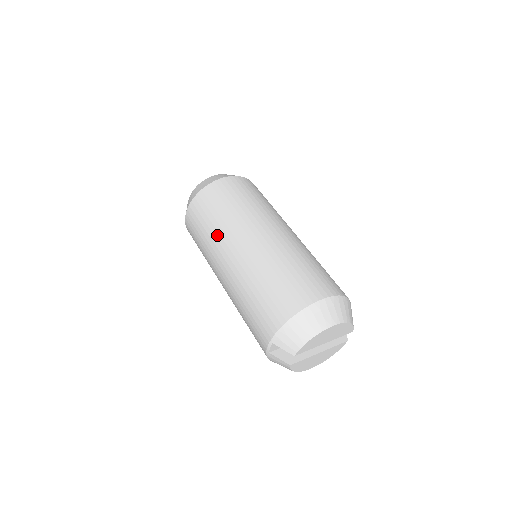
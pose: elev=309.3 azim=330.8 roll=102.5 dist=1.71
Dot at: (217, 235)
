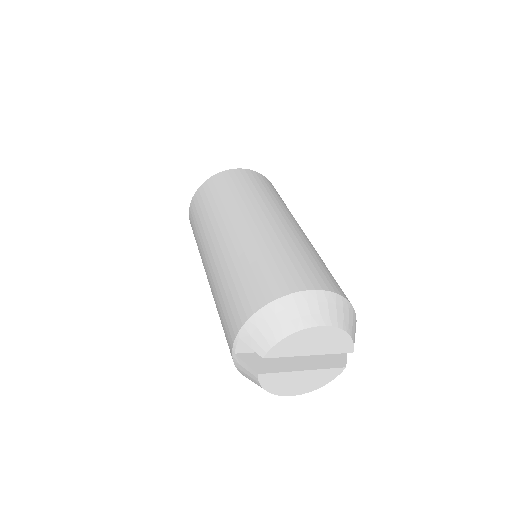
Dot at: (212, 218)
